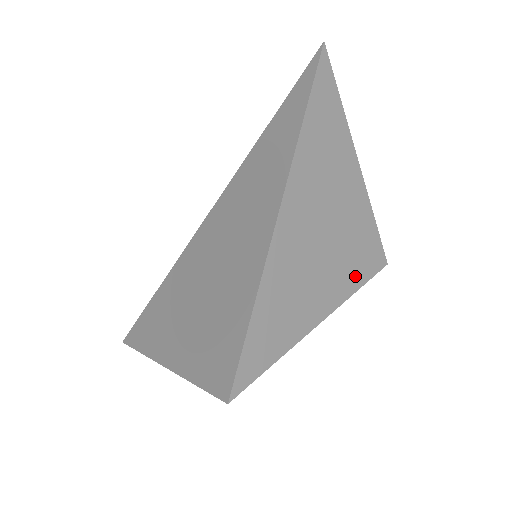
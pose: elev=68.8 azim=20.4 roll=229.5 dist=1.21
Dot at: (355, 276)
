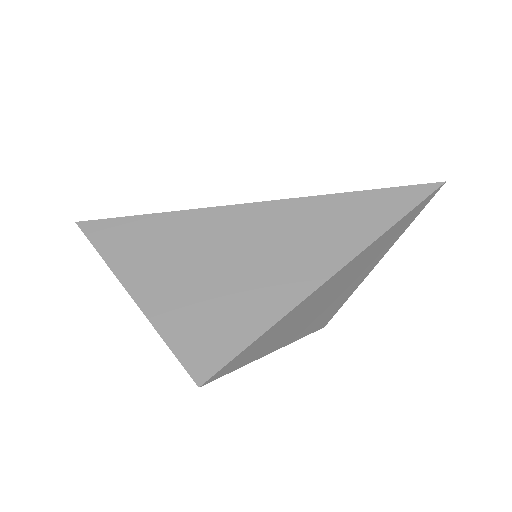
Dot at: (311, 329)
